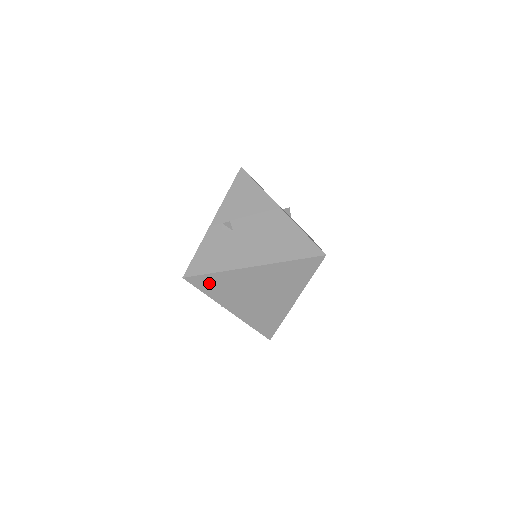
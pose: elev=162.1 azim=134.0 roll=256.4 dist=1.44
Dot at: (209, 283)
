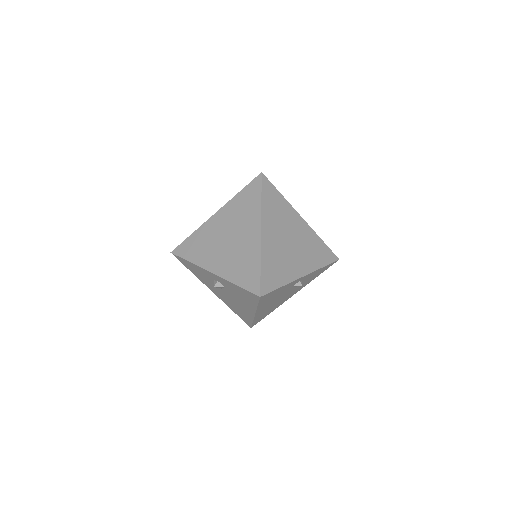
Dot at: (189, 248)
